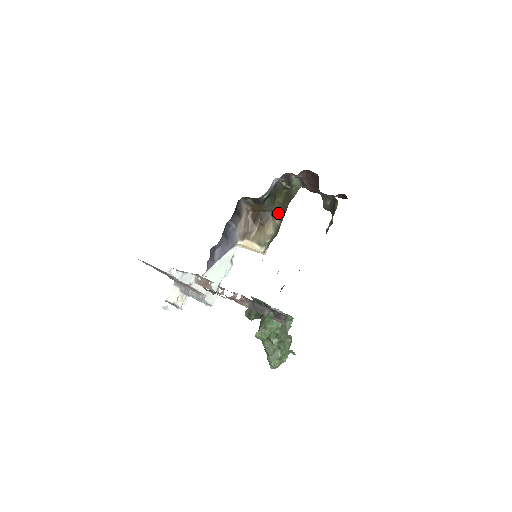
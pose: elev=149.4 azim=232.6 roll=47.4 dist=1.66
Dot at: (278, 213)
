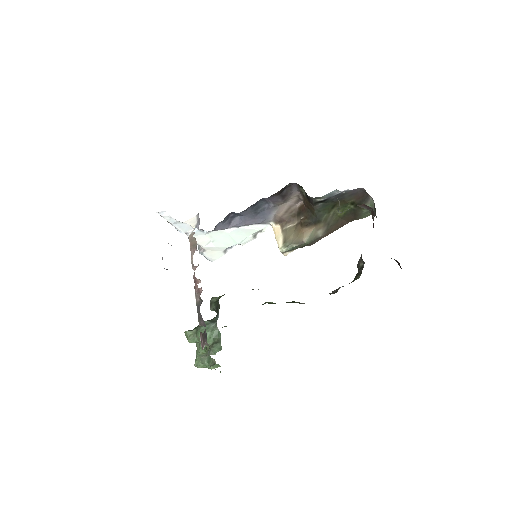
Dot at: (327, 224)
